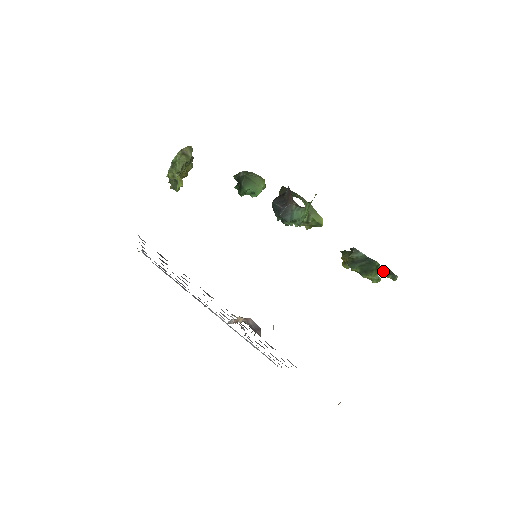
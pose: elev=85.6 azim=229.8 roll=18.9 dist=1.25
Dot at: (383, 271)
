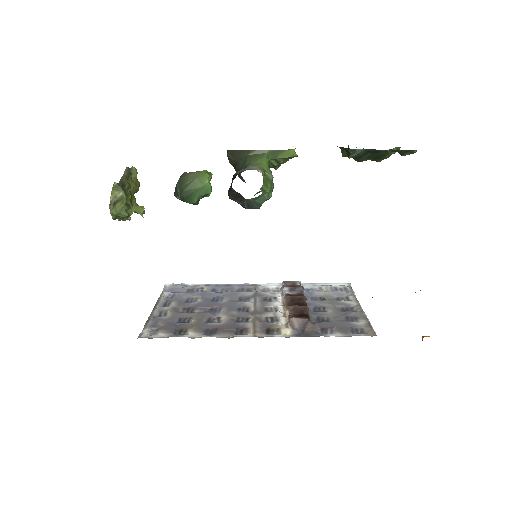
Dot at: occluded
